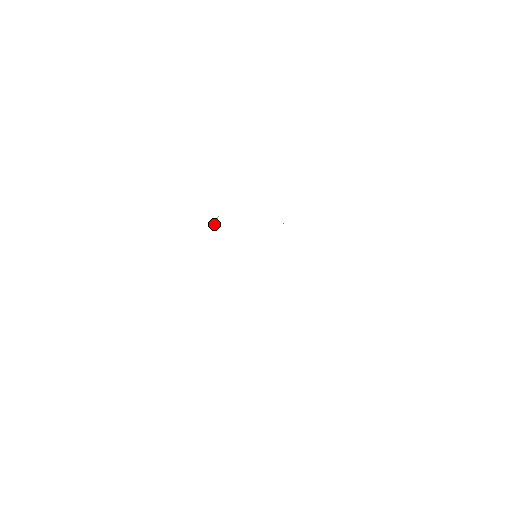
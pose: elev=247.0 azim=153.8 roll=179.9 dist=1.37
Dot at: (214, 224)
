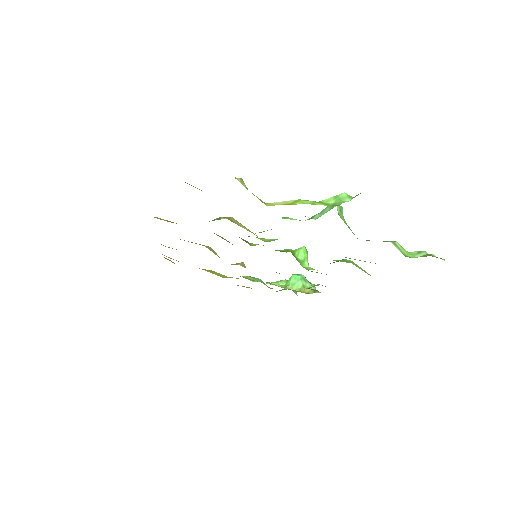
Dot at: occluded
